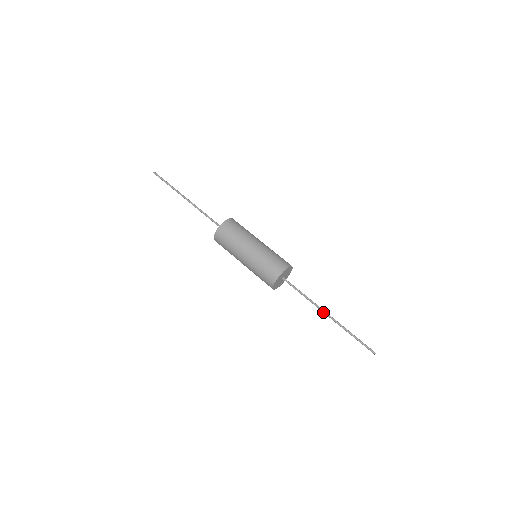
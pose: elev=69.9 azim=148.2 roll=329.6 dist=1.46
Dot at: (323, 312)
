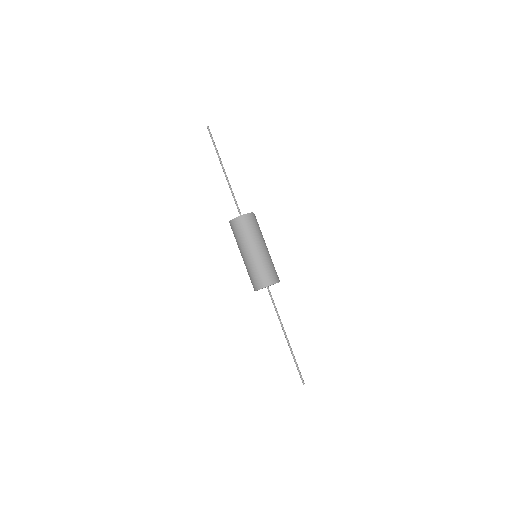
Dot at: (284, 332)
